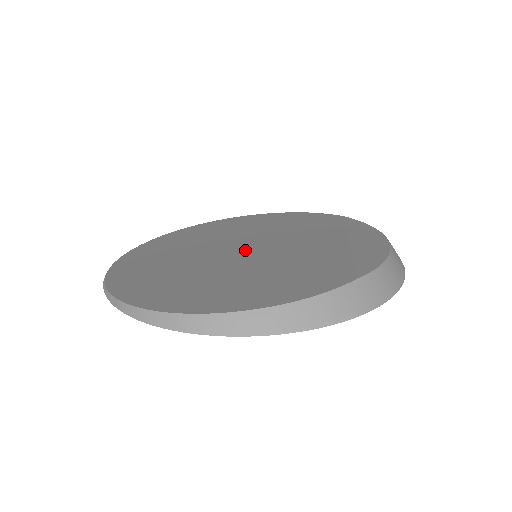
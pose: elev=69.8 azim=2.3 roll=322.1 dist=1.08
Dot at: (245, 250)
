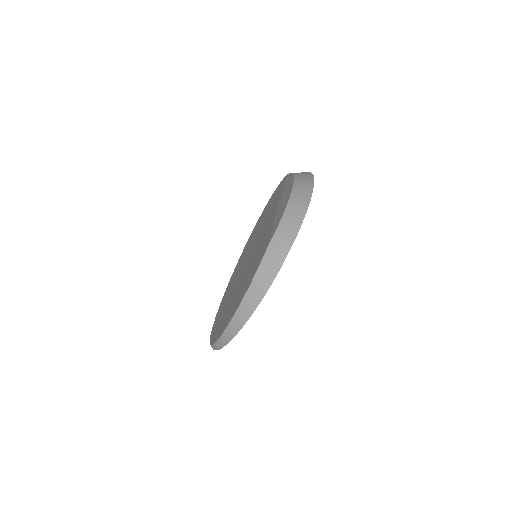
Dot at: (248, 259)
